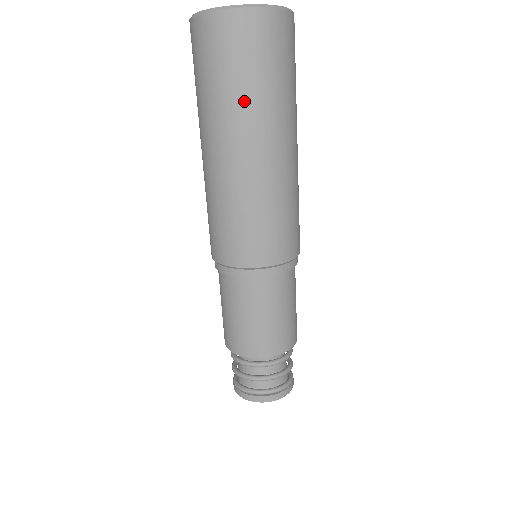
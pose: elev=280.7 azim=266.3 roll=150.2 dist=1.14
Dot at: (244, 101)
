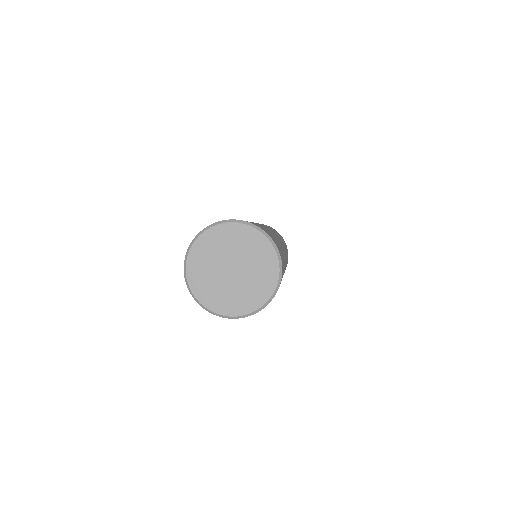
Dot at: occluded
